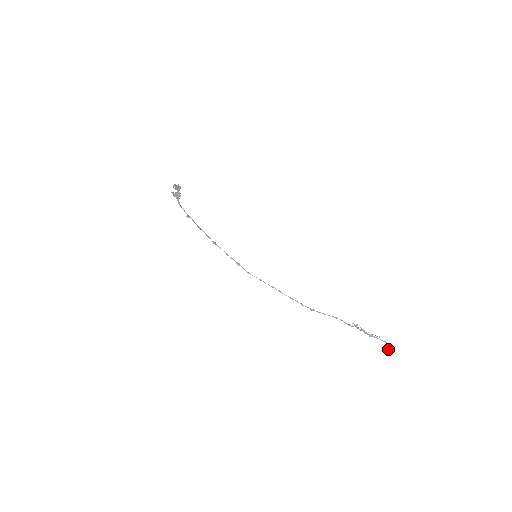
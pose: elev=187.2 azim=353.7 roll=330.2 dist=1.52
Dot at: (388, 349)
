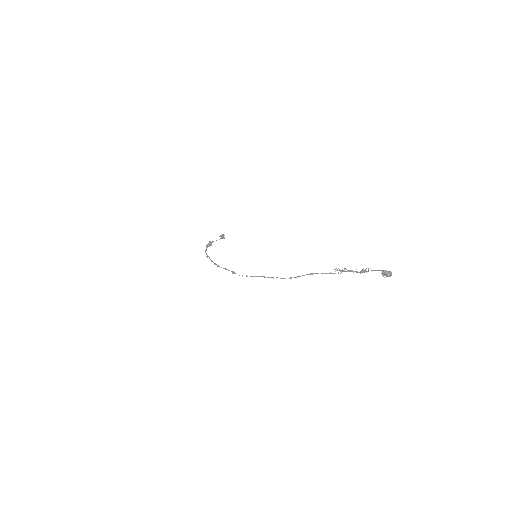
Dot at: occluded
